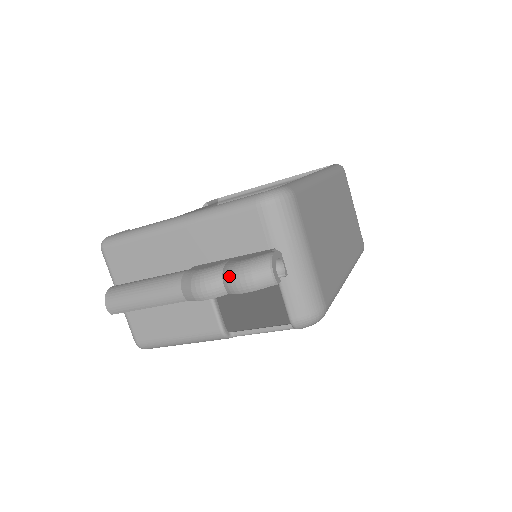
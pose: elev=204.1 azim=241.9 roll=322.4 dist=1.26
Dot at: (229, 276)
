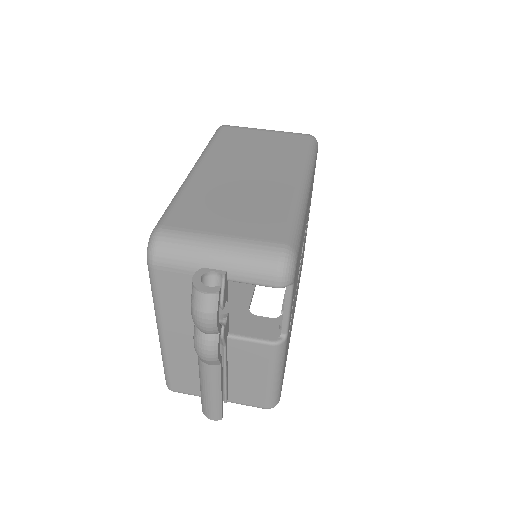
Dot at: (198, 328)
